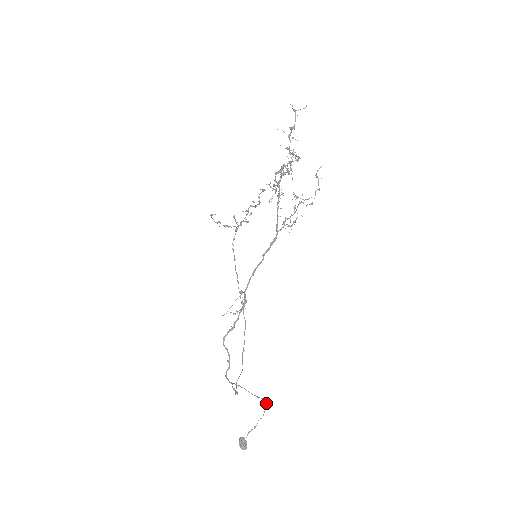
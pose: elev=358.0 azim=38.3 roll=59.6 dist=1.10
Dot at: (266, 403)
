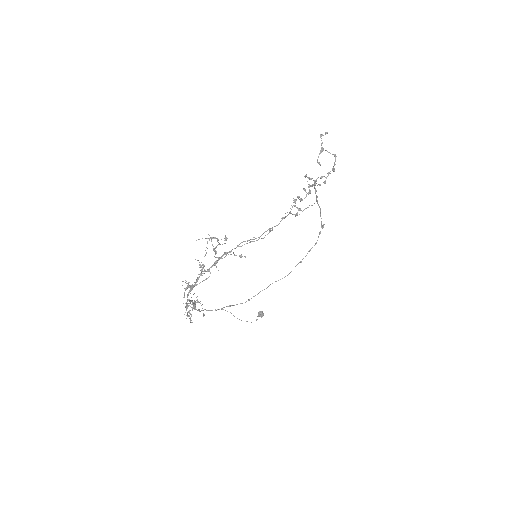
Dot at: occluded
